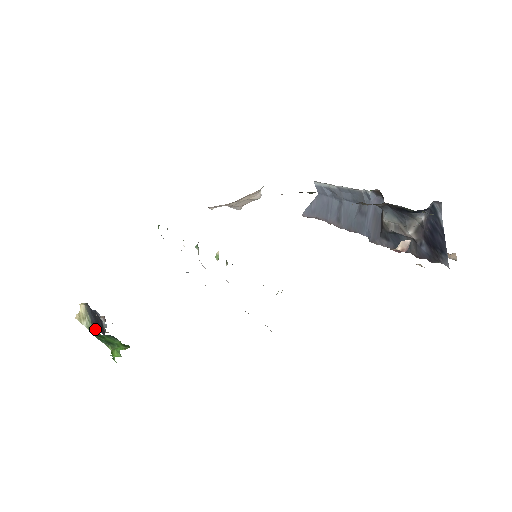
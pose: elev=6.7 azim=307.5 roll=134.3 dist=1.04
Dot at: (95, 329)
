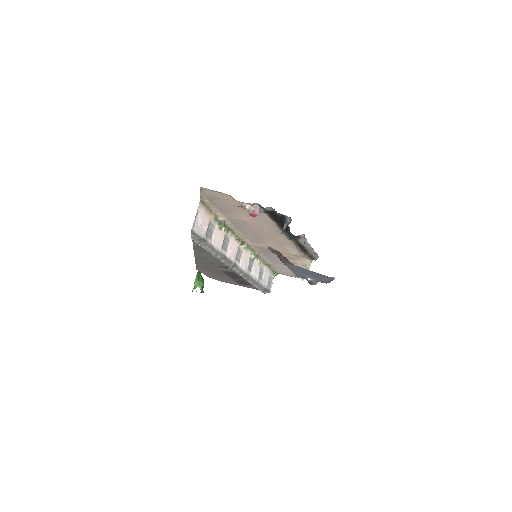
Dot at: occluded
